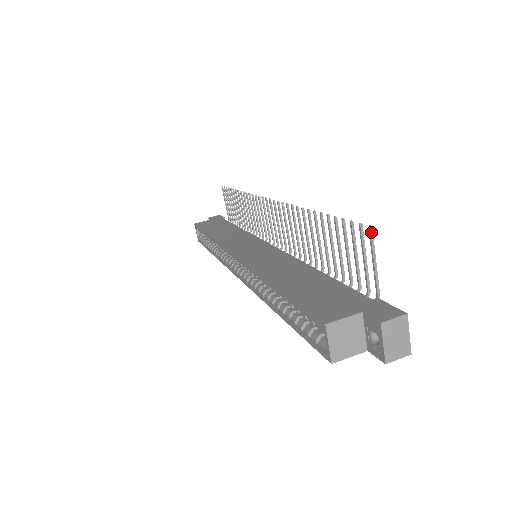
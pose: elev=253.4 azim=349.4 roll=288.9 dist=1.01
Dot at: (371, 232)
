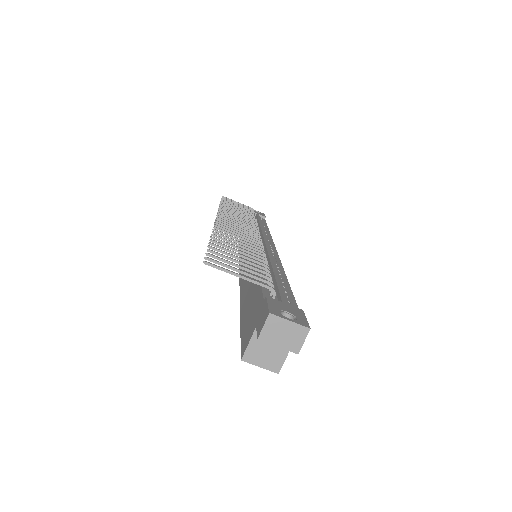
Dot at: (209, 265)
